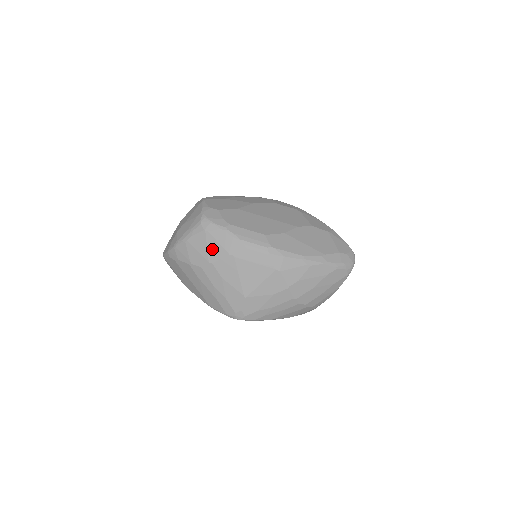
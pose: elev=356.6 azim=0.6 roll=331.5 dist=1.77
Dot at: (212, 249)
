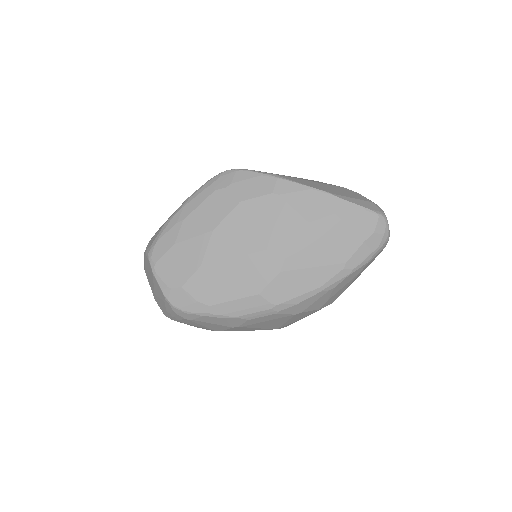
Dot at: (210, 326)
